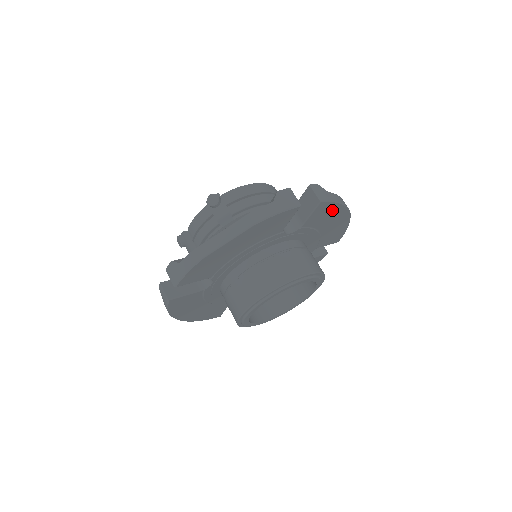
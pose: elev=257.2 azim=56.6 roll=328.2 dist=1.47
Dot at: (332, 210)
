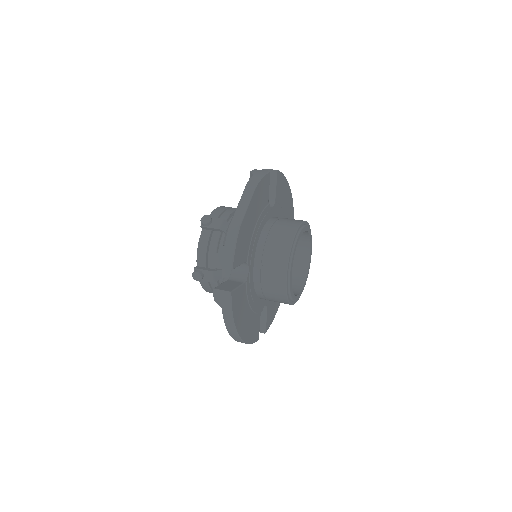
Dot at: (283, 184)
